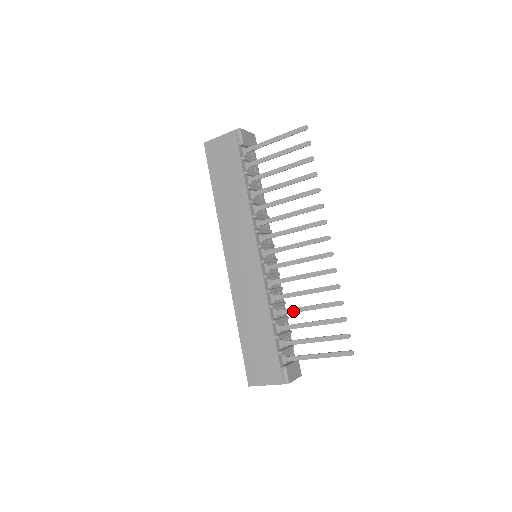
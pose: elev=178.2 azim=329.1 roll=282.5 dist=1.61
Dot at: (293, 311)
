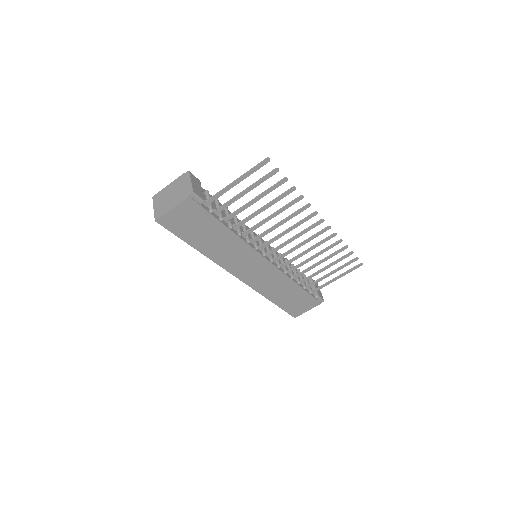
Dot at: (310, 269)
